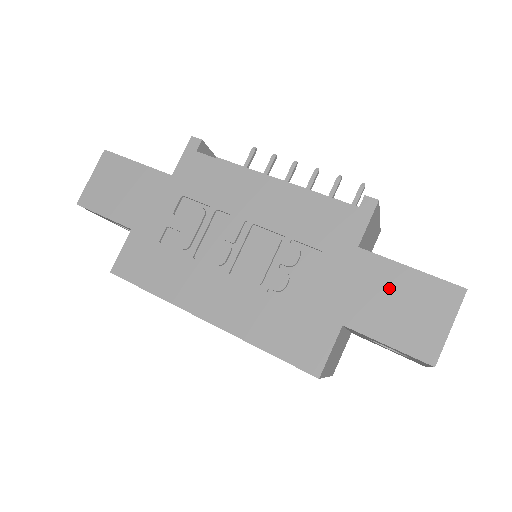
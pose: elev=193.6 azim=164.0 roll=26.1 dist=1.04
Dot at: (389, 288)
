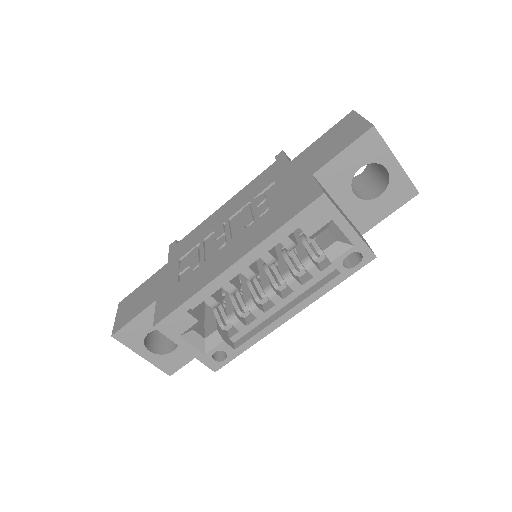
Dot at: (319, 148)
